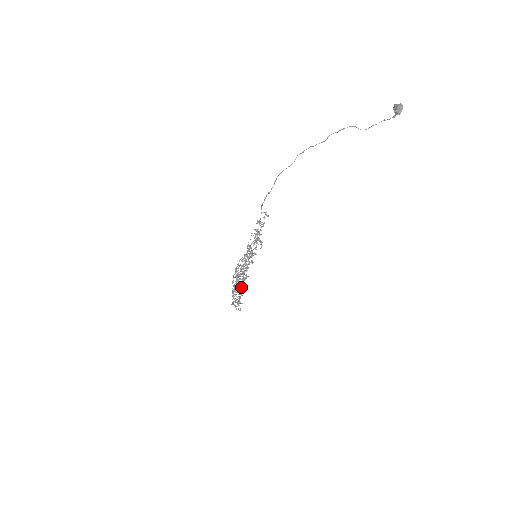
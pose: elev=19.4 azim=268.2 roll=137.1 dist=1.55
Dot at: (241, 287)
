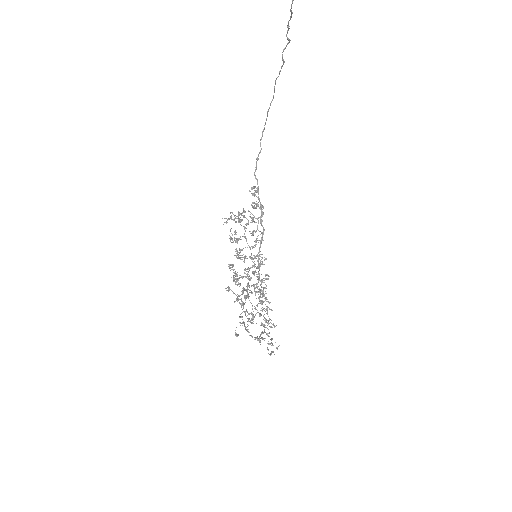
Dot at: (242, 301)
